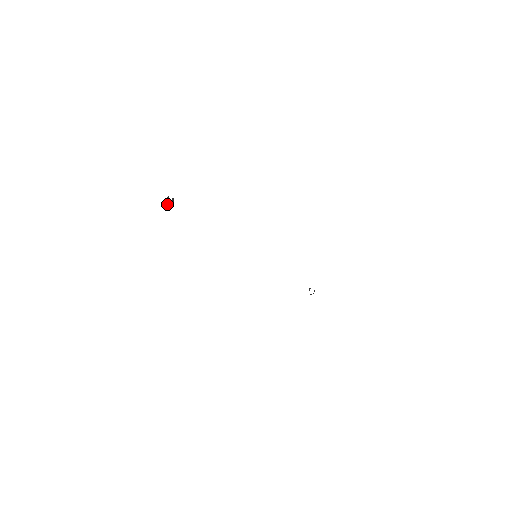
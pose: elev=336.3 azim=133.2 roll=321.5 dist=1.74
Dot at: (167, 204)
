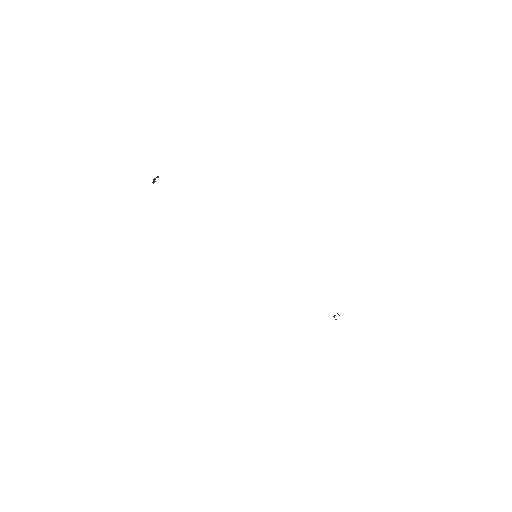
Dot at: (153, 181)
